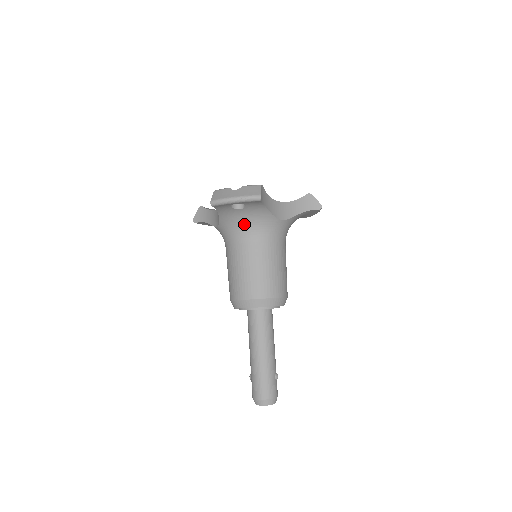
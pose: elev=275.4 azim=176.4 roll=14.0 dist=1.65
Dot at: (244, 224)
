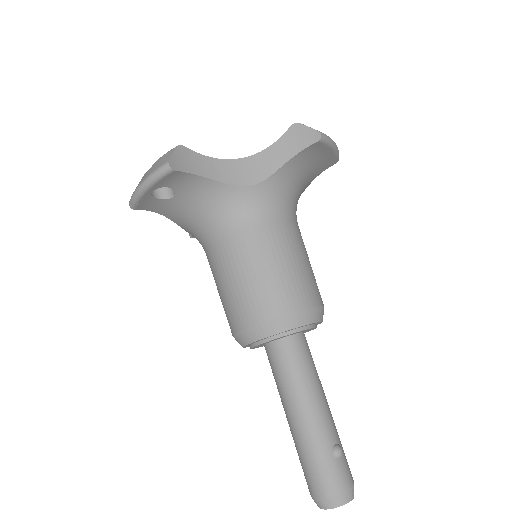
Dot at: (198, 216)
